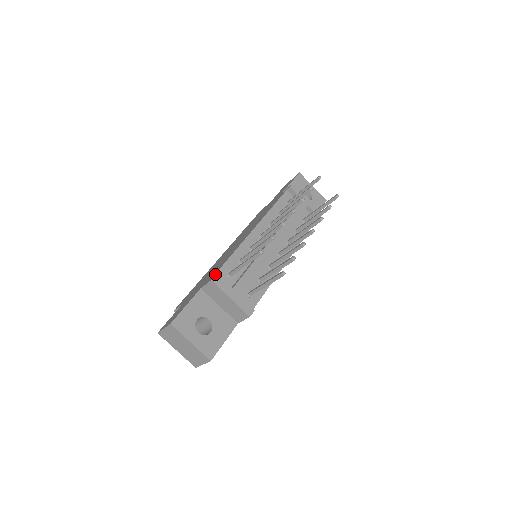
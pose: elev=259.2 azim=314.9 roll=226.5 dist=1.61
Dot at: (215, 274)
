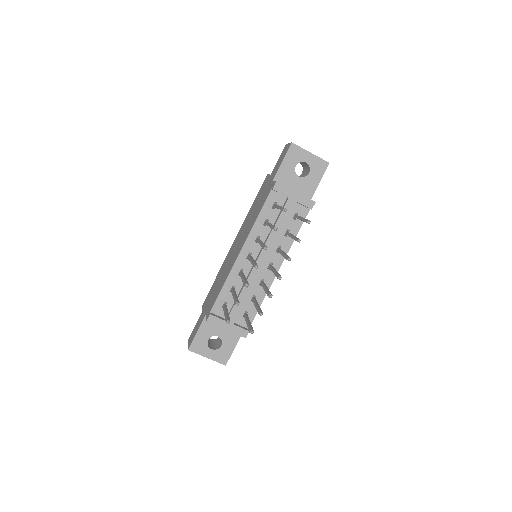
Dot at: (211, 310)
